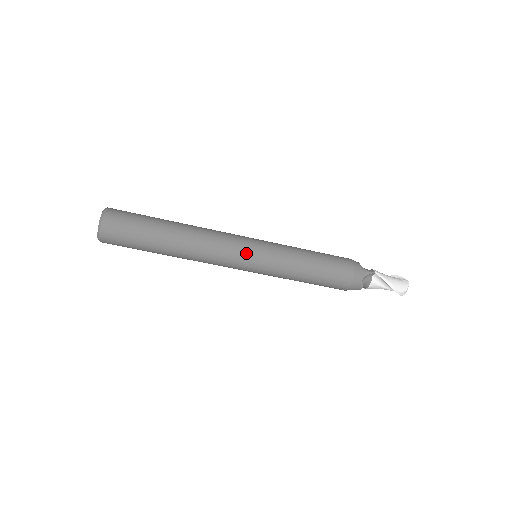
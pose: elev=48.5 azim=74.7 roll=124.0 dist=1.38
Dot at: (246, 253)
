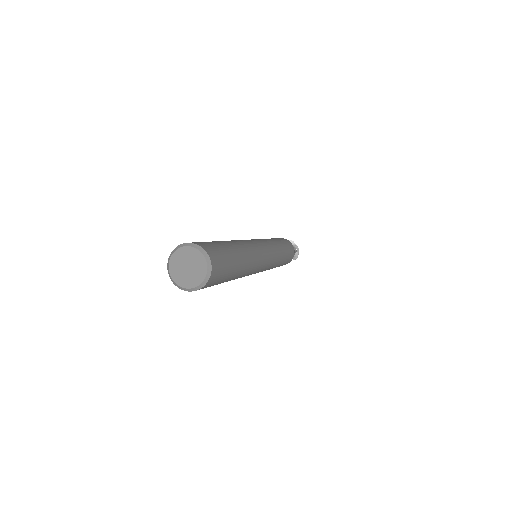
Dot at: (266, 266)
